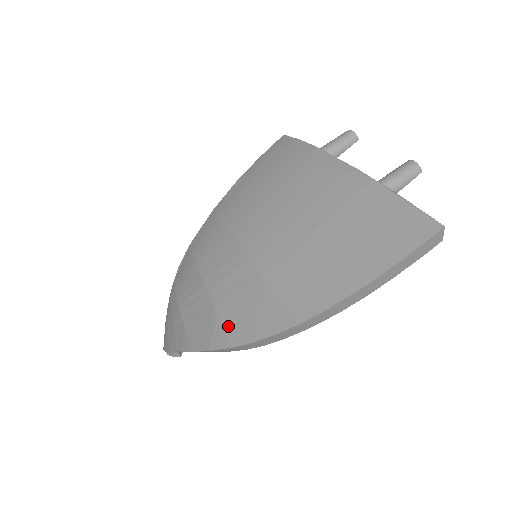
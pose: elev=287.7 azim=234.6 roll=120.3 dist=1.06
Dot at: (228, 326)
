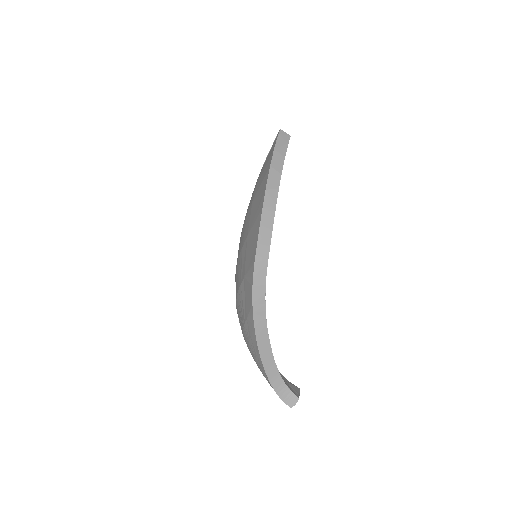
Dot at: (250, 265)
